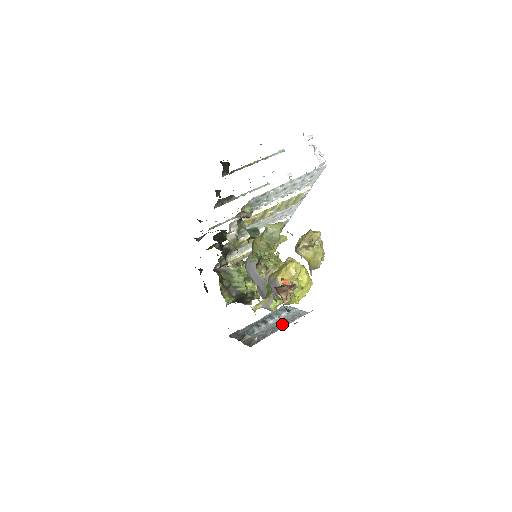
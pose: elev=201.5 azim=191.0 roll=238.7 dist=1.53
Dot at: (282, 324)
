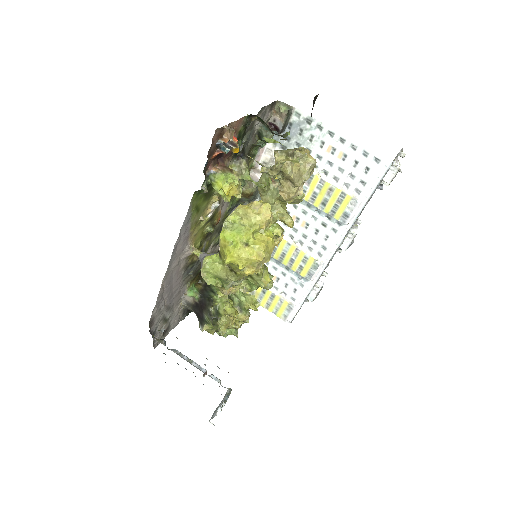
Dot at: occluded
